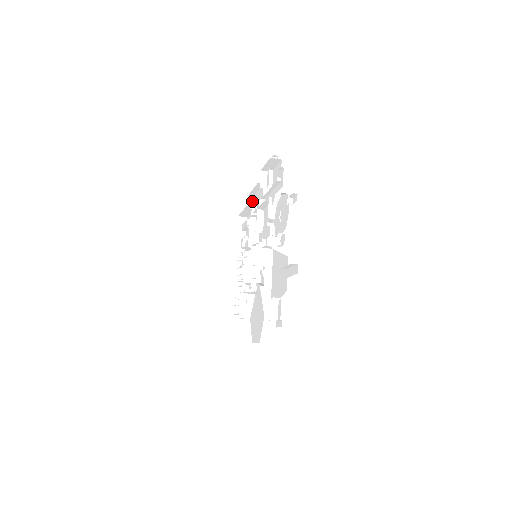
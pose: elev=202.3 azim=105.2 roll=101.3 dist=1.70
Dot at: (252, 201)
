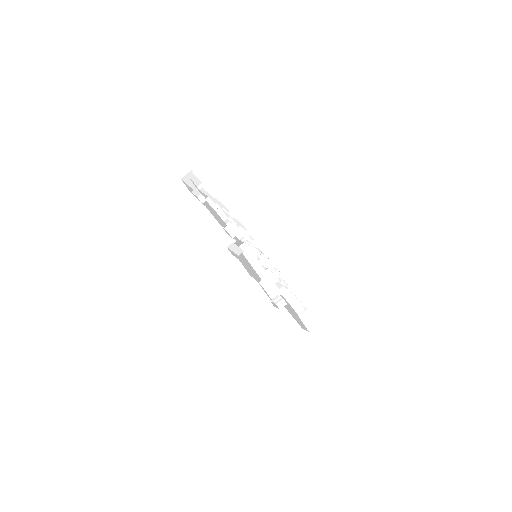
Dot at: (232, 216)
